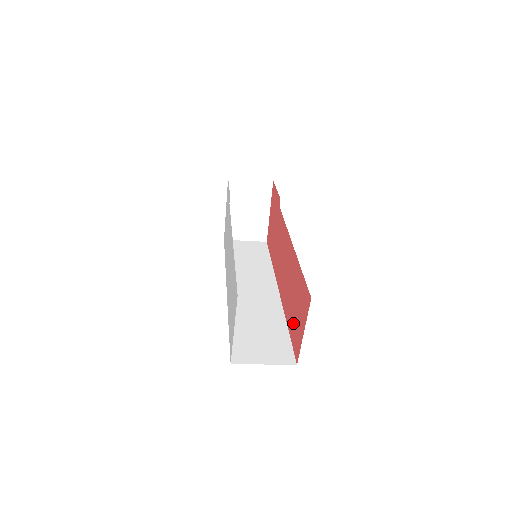
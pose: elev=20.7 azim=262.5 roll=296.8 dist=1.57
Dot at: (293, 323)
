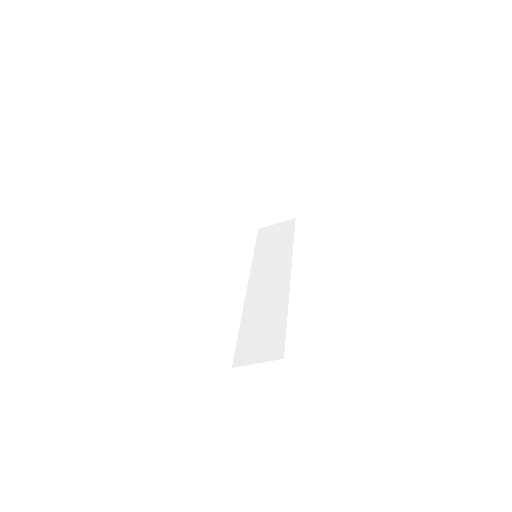
Dot at: occluded
